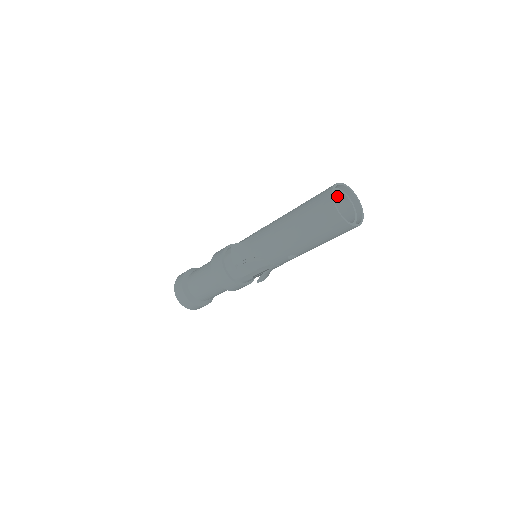
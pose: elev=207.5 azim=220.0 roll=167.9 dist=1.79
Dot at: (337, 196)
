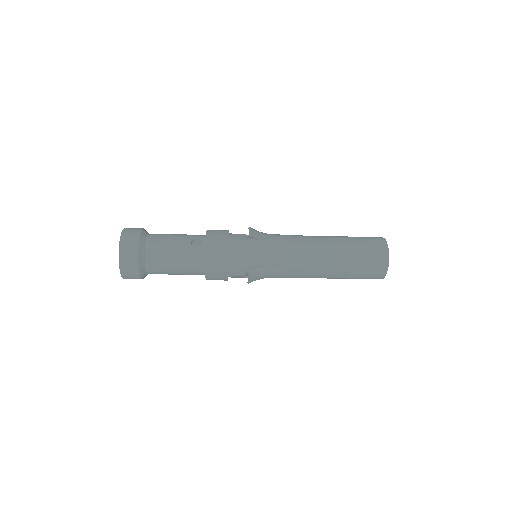
Dot at: occluded
